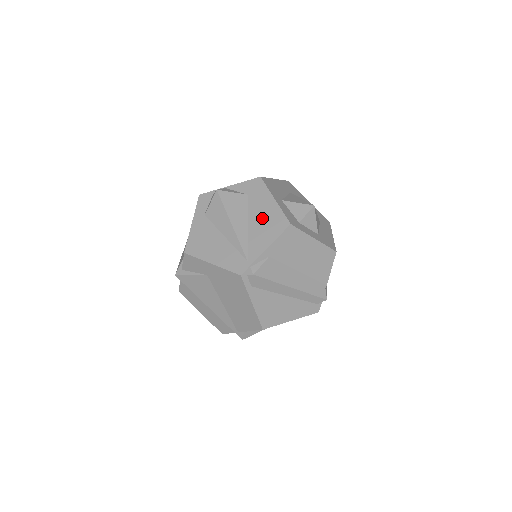
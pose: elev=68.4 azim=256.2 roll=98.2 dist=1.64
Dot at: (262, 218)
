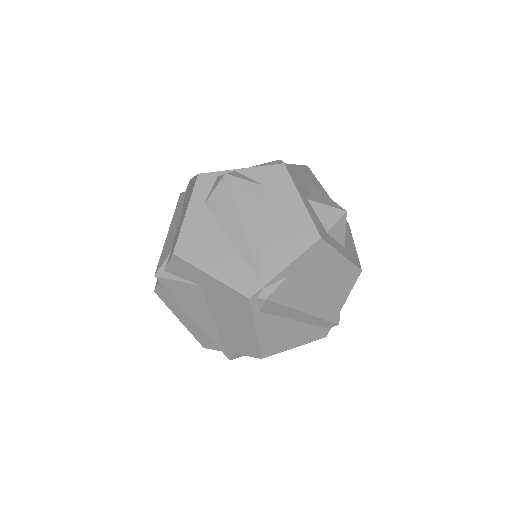
Dot at: (283, 223)
